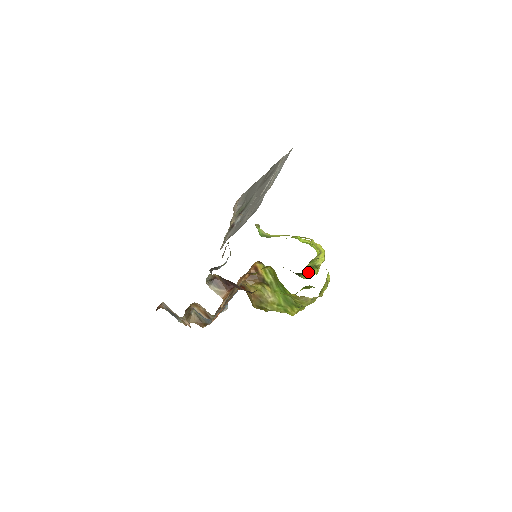
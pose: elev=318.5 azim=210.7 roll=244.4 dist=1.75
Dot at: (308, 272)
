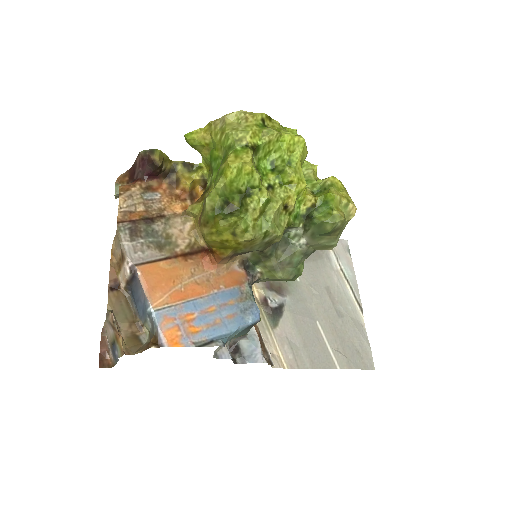
Dot at: (321, 206)
